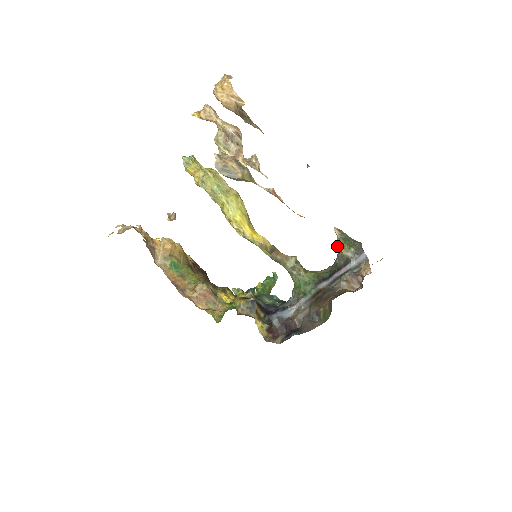
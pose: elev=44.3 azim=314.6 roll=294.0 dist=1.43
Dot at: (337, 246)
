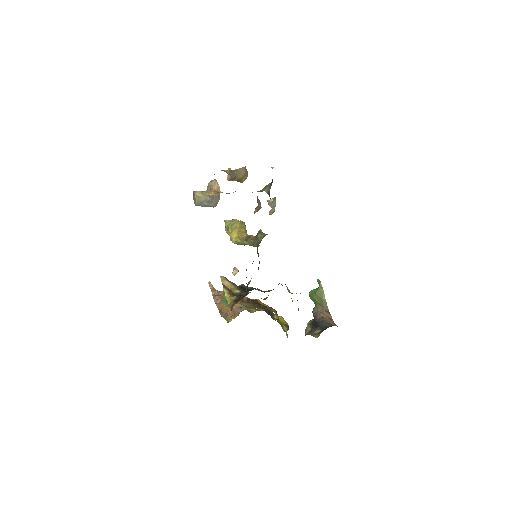
Dot at: occluded
